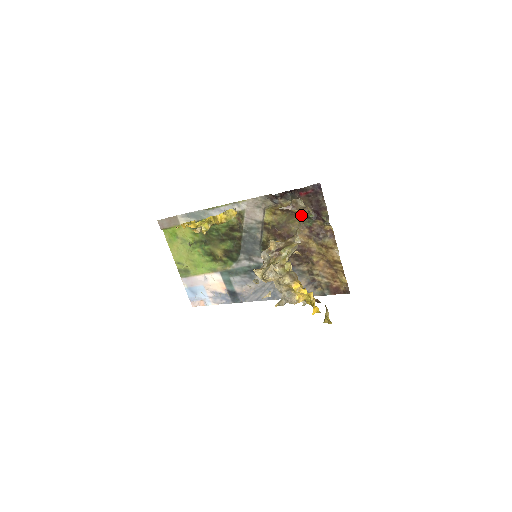
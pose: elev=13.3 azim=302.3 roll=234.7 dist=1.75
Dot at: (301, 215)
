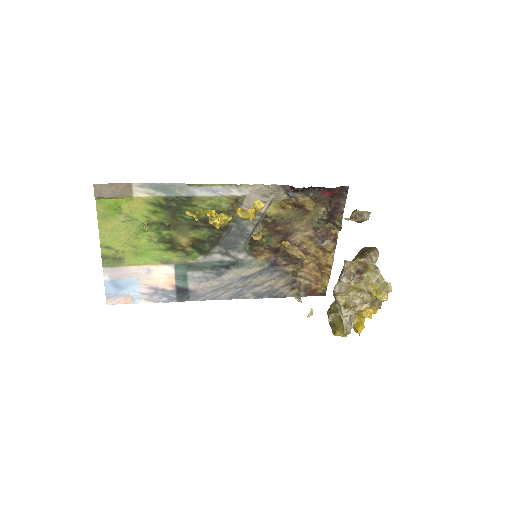
Dot at: (313, 214)
